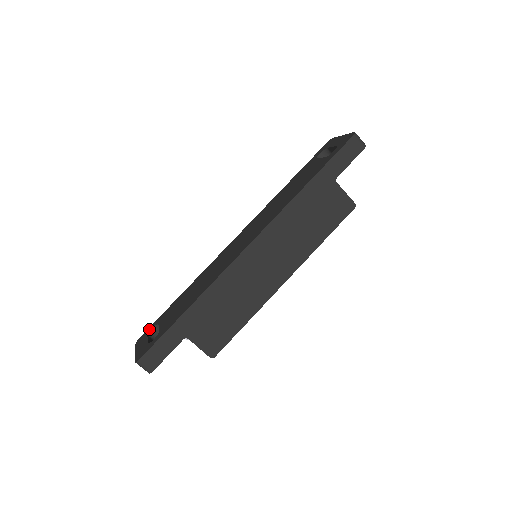
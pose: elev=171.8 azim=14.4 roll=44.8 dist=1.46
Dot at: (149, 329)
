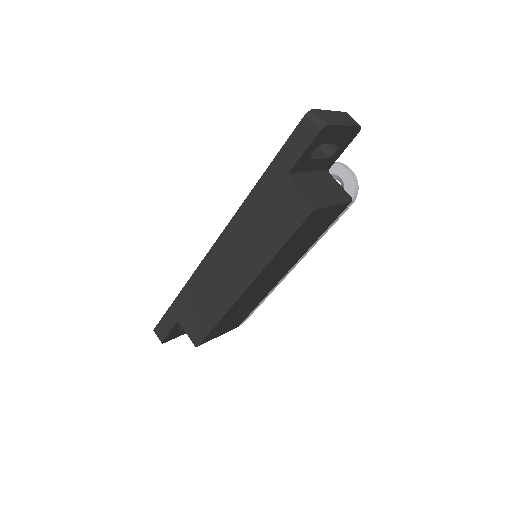
Dot at: occluded
